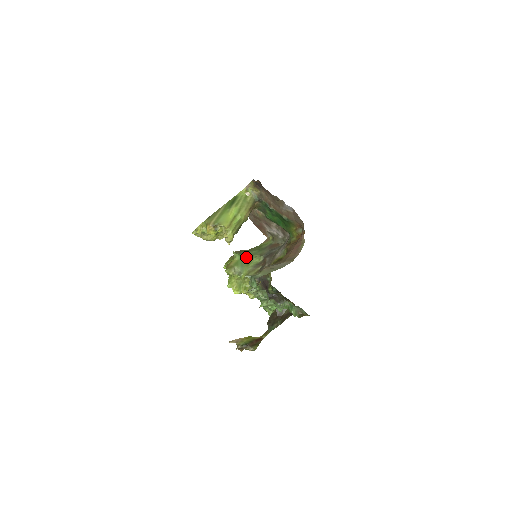
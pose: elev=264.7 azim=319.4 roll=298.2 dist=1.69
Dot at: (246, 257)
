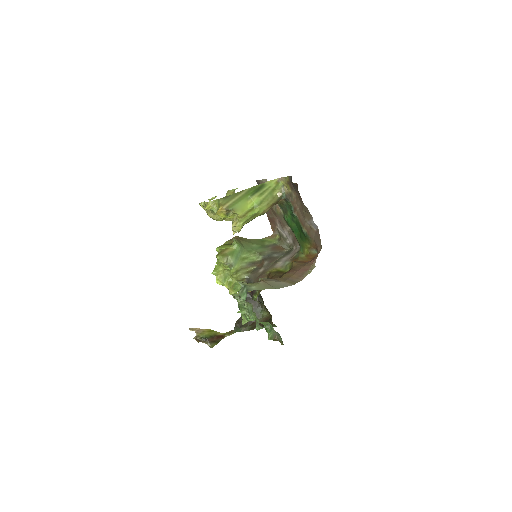
Dot at: (244, 249)
